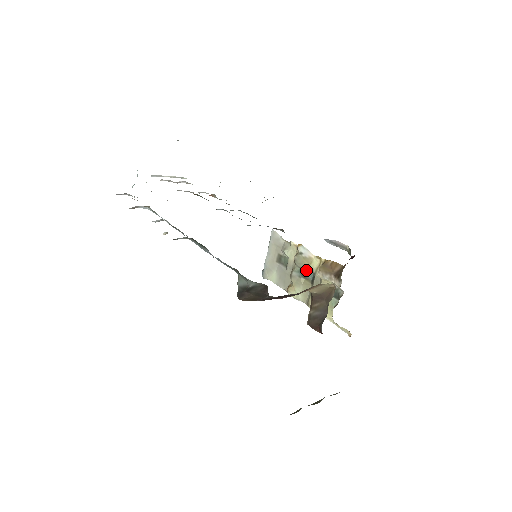
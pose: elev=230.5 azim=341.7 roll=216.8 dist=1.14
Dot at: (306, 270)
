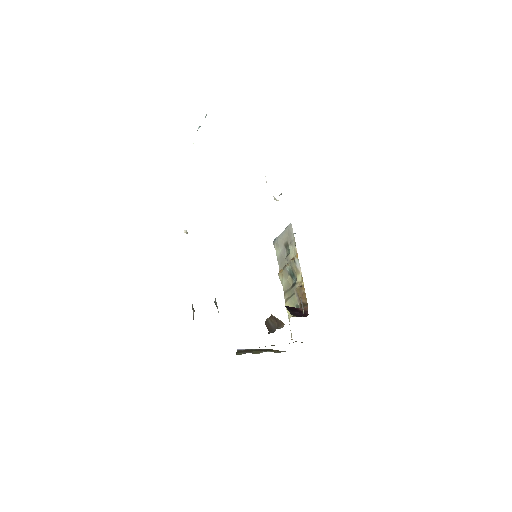
Dot at: (294, 274)
